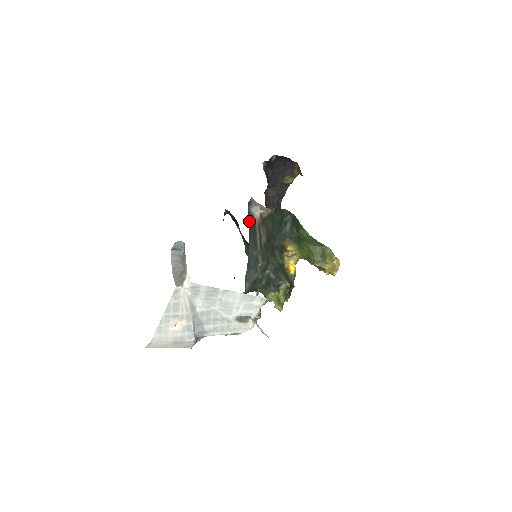
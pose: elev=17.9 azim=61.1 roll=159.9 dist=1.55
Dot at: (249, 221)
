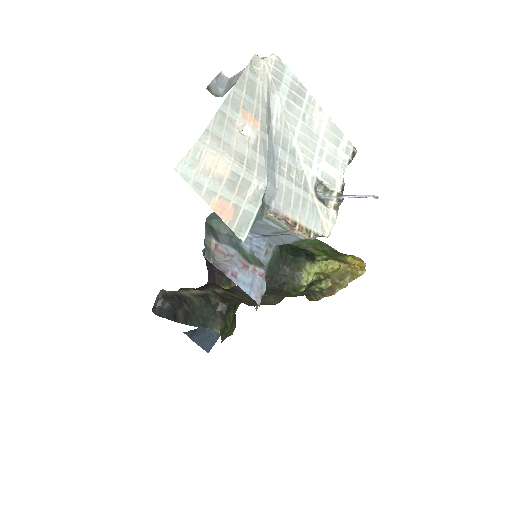
Dot at: occluded
